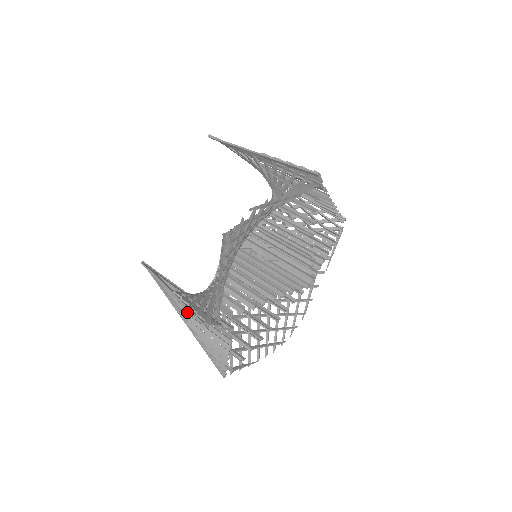
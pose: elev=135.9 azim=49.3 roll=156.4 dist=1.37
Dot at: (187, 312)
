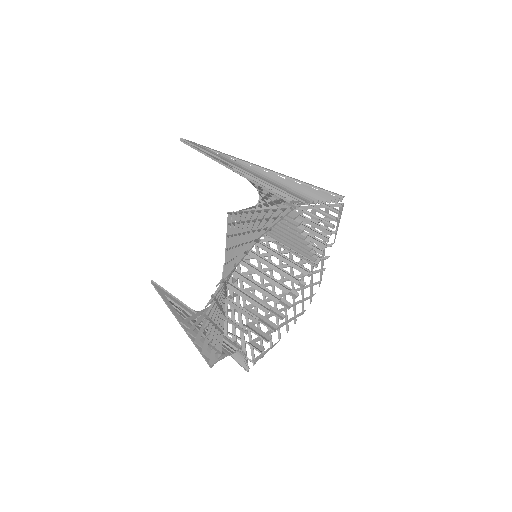
Dot at: (201, 324)
